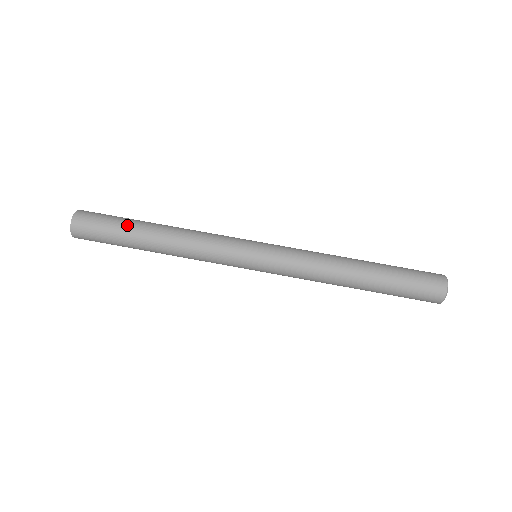
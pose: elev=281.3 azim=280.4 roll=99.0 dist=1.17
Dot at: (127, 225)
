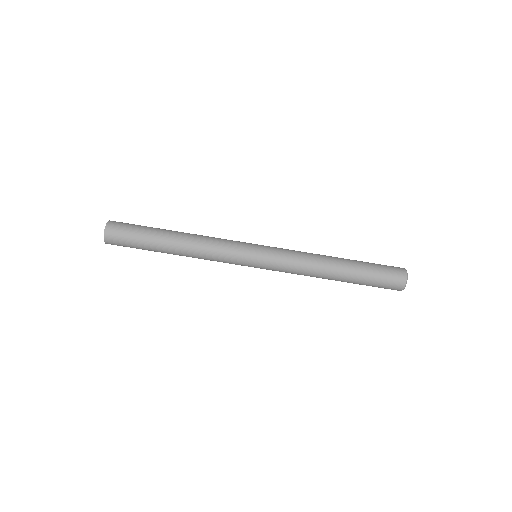
Dot at: (151, 233)
